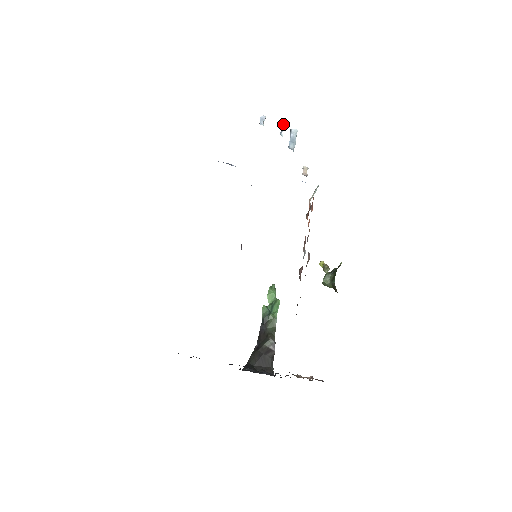
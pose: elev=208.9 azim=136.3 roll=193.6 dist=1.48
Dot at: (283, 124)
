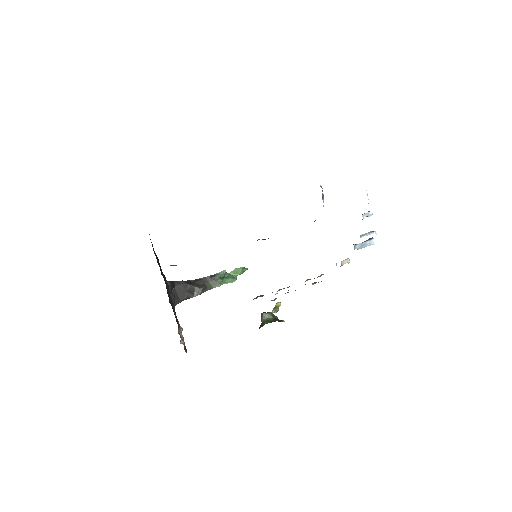
Dot at: (372, 233)
